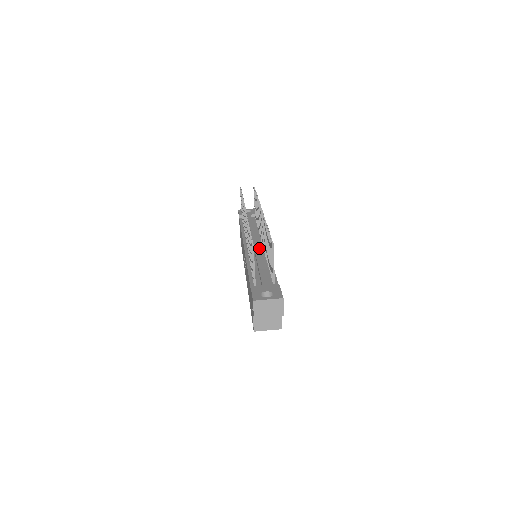
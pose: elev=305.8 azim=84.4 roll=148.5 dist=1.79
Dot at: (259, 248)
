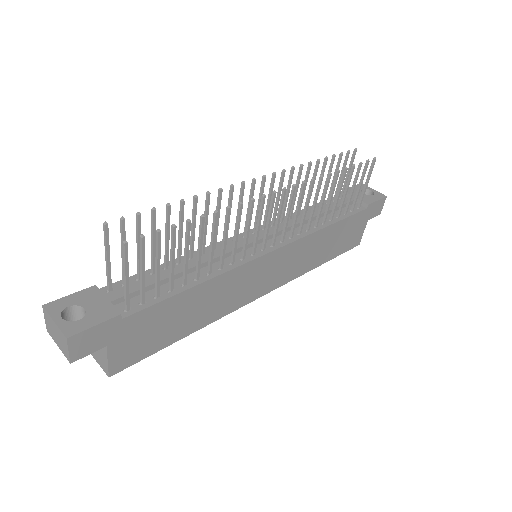
Dot at: occluded
